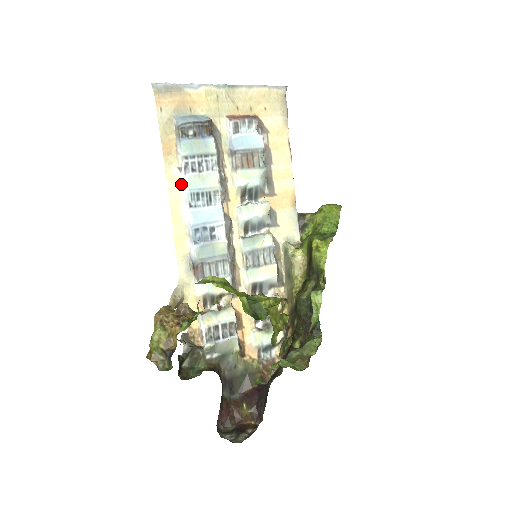
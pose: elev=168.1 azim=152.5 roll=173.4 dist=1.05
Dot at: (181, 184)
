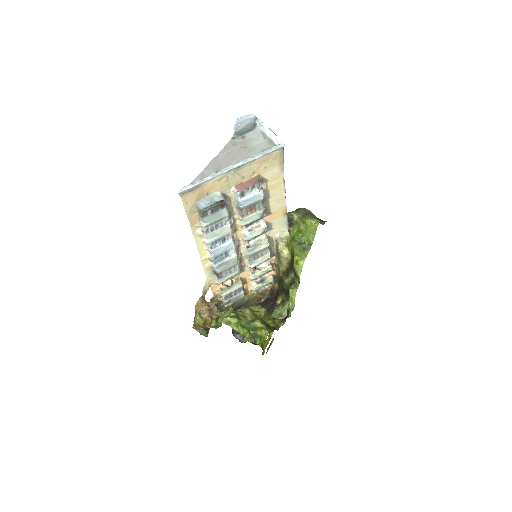
Dot at: (204, 237)
